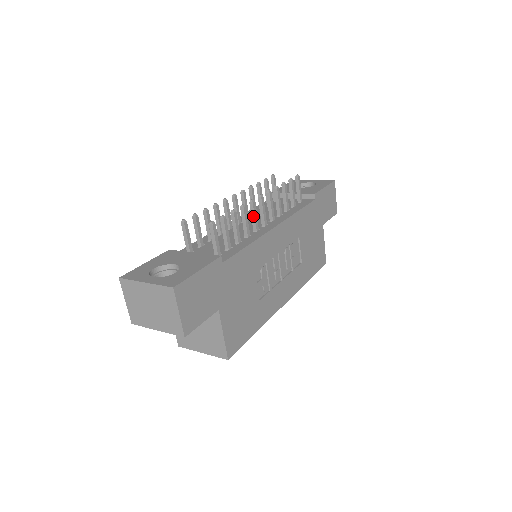
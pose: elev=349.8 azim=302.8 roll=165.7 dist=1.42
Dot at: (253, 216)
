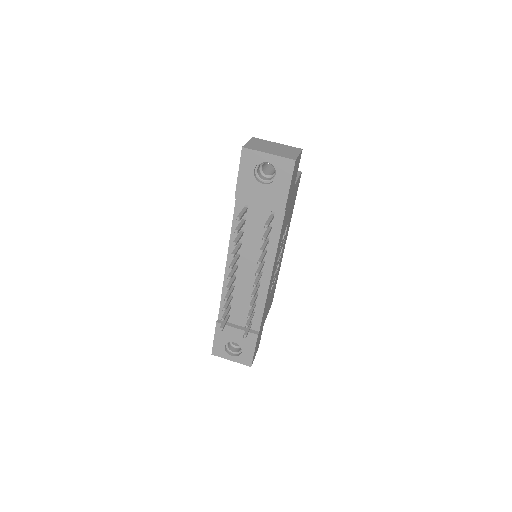
Dot at: occluded
